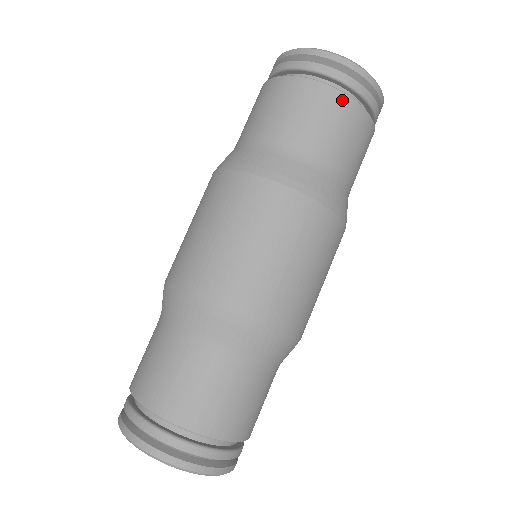
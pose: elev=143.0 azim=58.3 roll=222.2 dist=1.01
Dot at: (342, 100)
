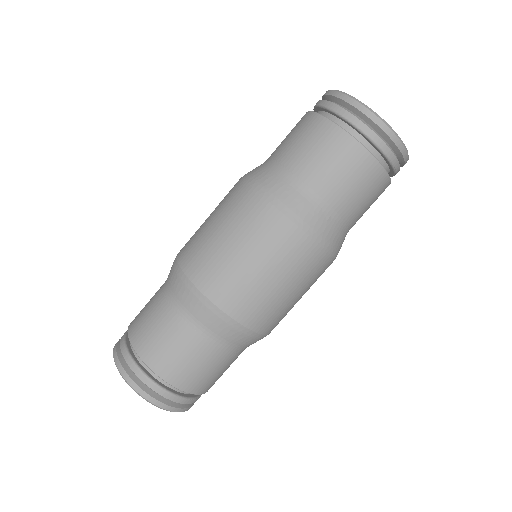
Dot at: (342, 137)
